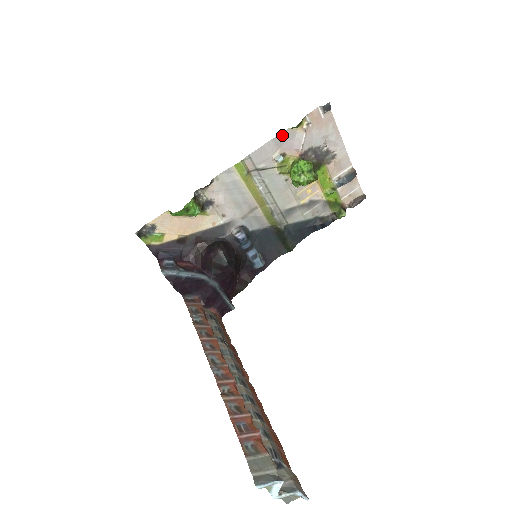
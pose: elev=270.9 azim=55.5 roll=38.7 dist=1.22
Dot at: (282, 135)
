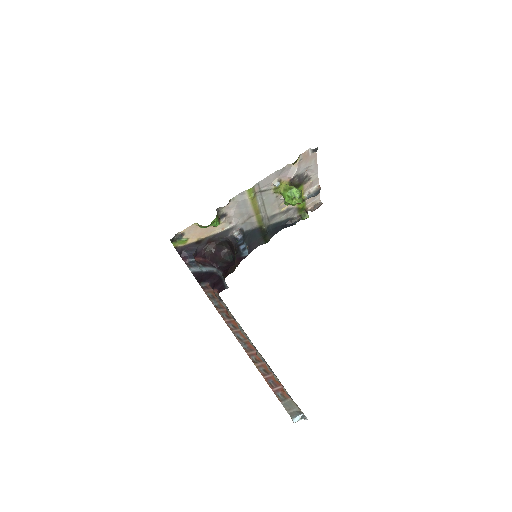
Dot at: (283, 168)
